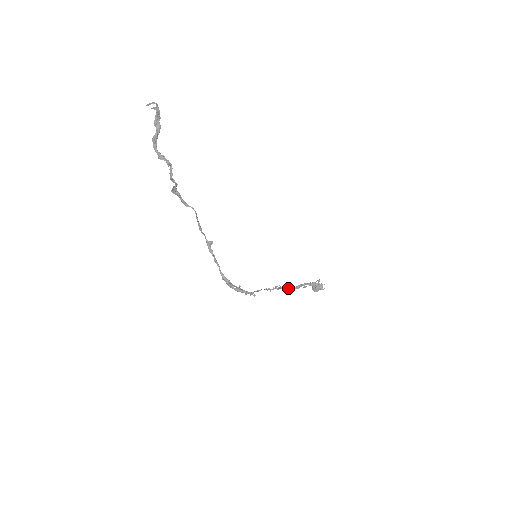
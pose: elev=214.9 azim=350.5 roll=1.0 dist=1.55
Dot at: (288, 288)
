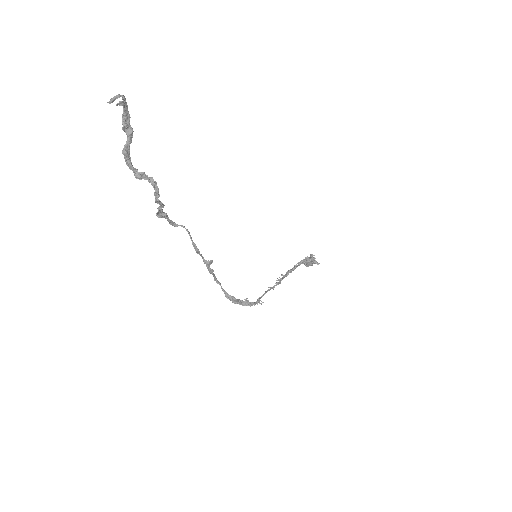
Dot at: (286, 276)
